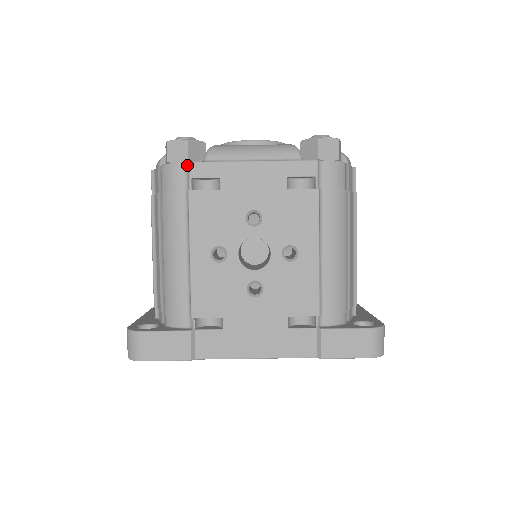
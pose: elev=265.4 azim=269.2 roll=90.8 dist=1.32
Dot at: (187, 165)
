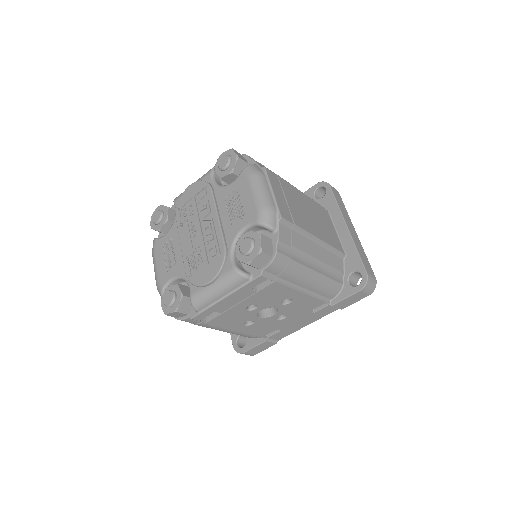
Dot at: (191, 319)
